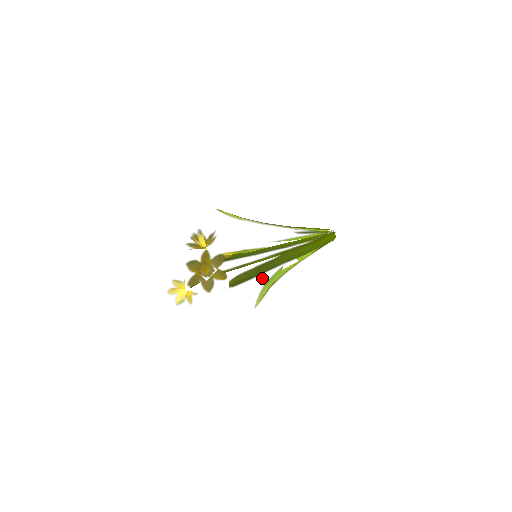
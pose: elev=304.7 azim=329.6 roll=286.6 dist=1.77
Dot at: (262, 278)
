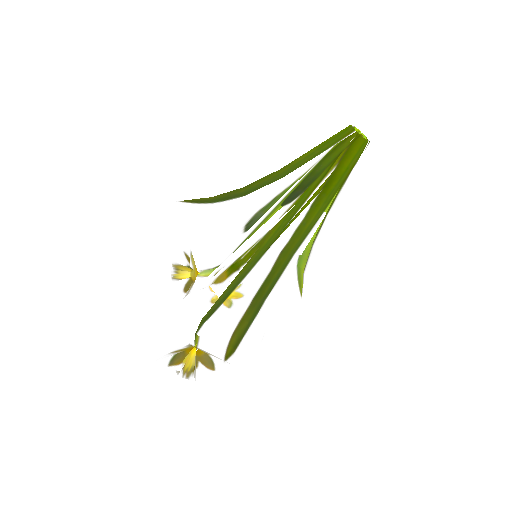
Dot at: (275, 292)
